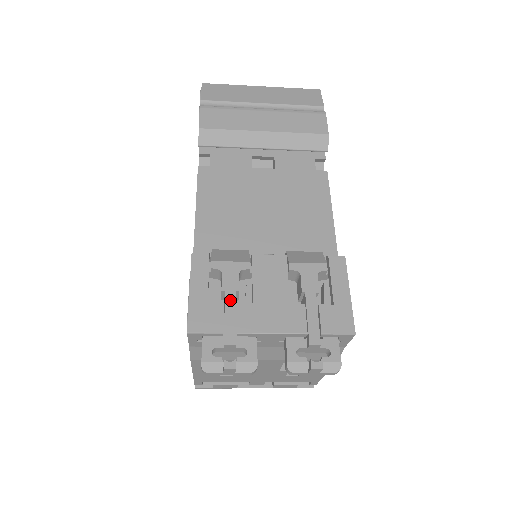
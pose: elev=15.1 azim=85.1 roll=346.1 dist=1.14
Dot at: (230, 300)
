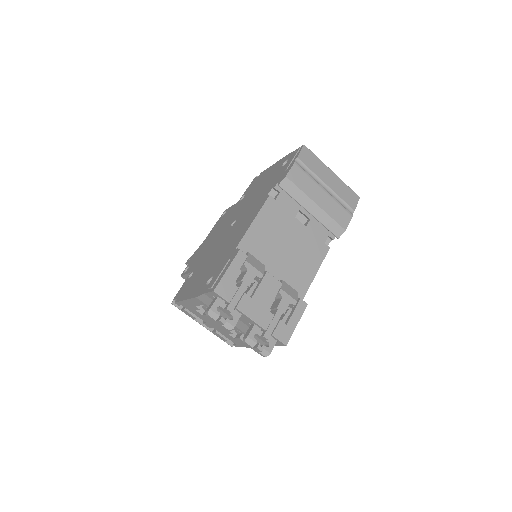
Dot at: (242, 288)
